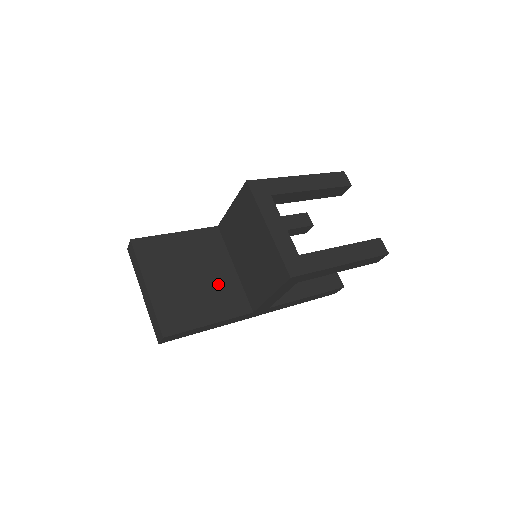
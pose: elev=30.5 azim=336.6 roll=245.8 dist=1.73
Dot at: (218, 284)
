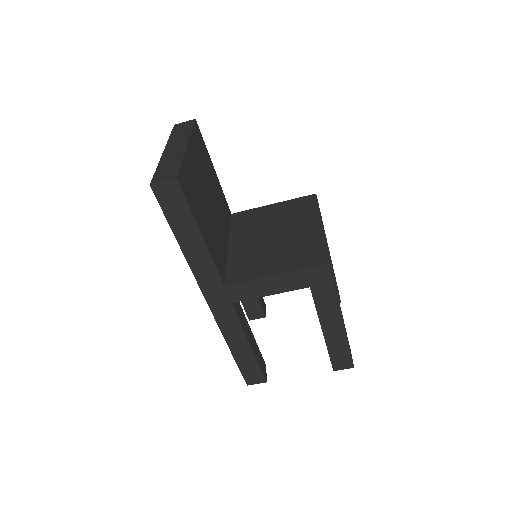
Dot at: (217, 231)
